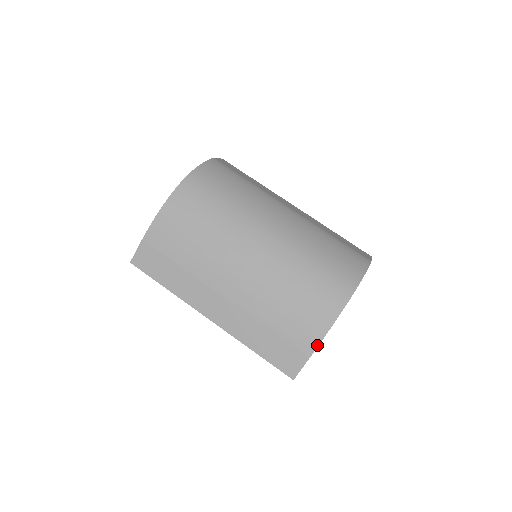
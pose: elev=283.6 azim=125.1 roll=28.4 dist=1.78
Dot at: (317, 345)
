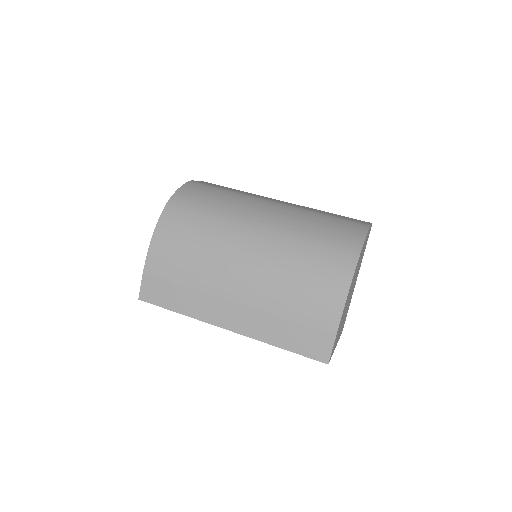
Dot at: (339, 320)
